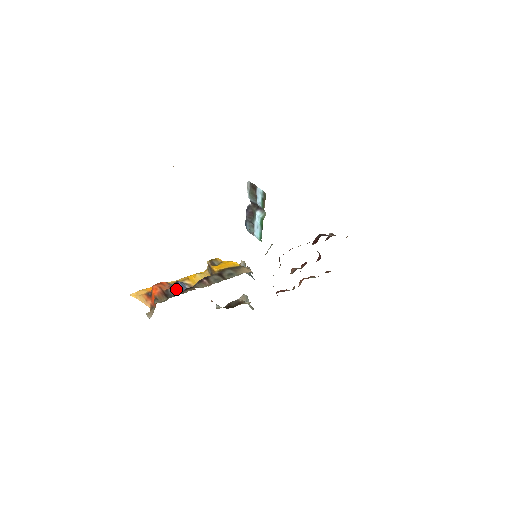
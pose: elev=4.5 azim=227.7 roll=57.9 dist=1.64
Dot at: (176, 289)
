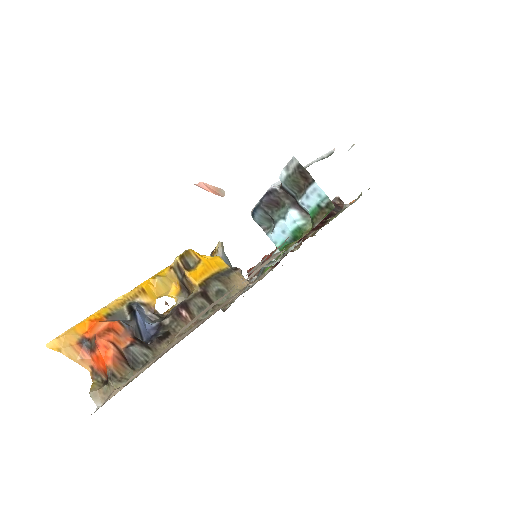
Dot at: (142, 342)
